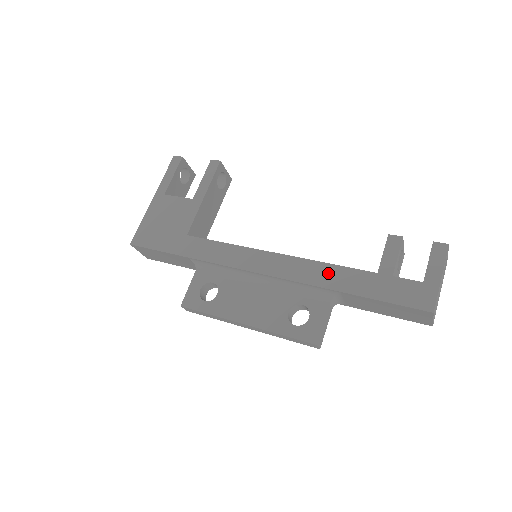
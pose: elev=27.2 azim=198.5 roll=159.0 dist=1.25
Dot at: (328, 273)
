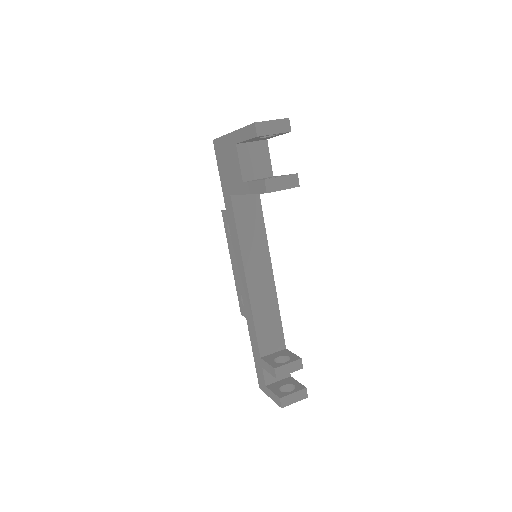
Dot at: (251, 324)
